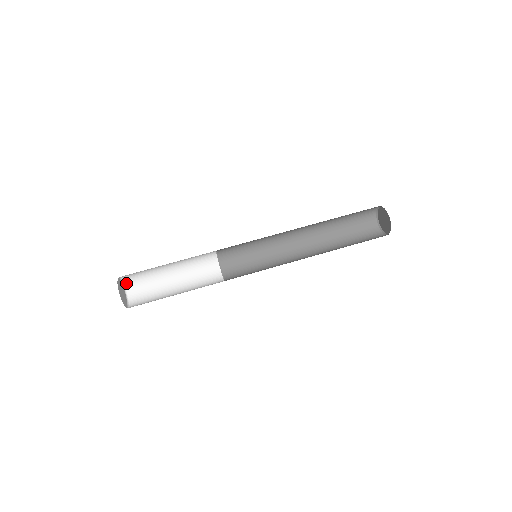
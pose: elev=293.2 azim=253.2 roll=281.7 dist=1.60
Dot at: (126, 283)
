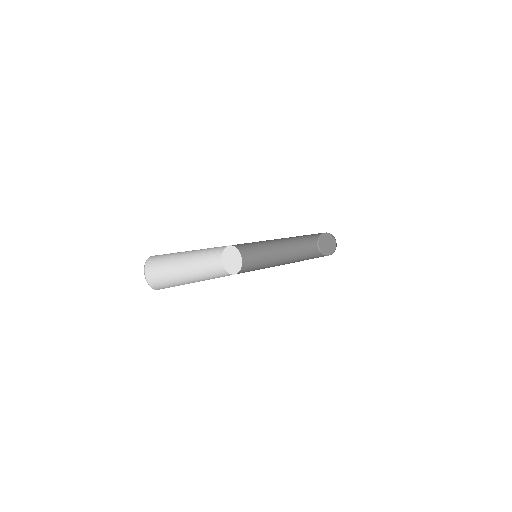
Dot at: (150, 284)
